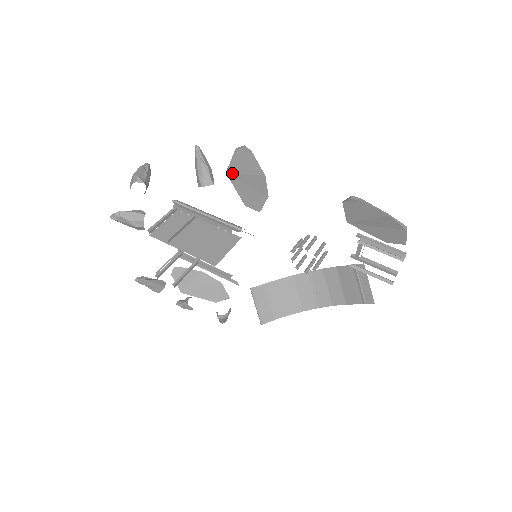
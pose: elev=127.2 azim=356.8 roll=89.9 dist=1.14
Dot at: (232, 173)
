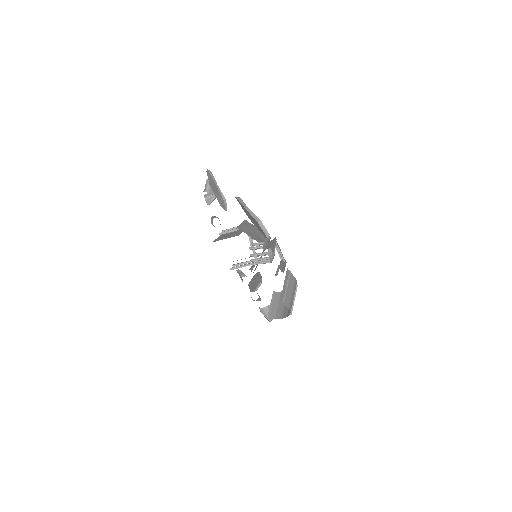
Dot at: (211, 186)
